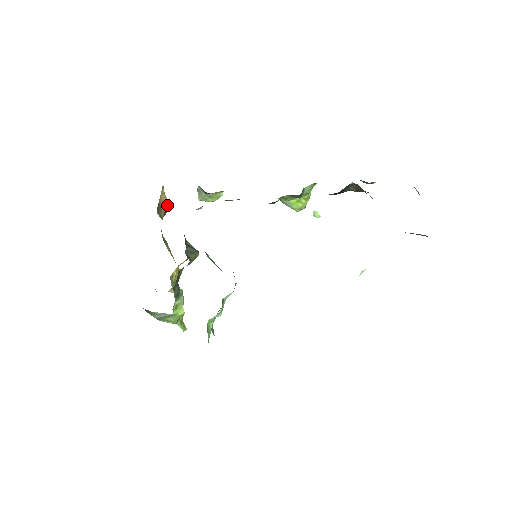
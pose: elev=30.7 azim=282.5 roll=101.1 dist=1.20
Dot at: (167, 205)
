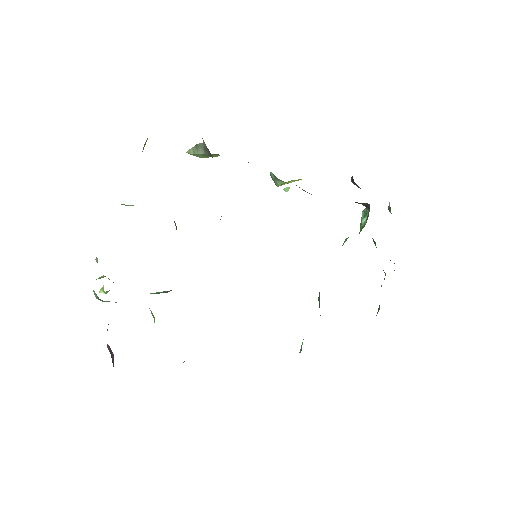
Dot at: occluded
